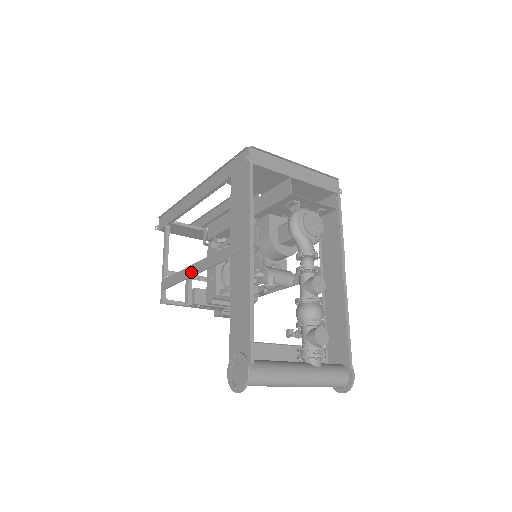
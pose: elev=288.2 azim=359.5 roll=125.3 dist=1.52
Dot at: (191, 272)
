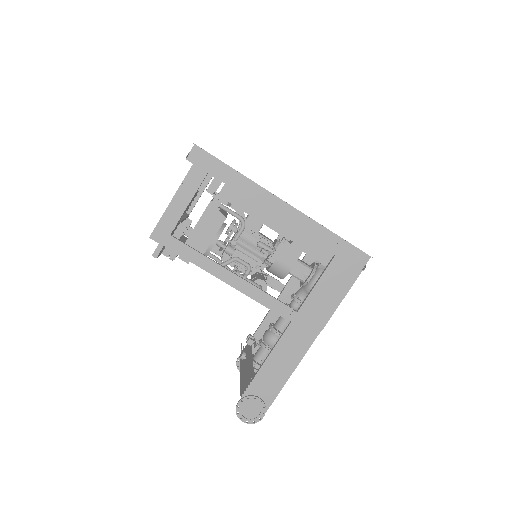
Dot at: (229, 280)
